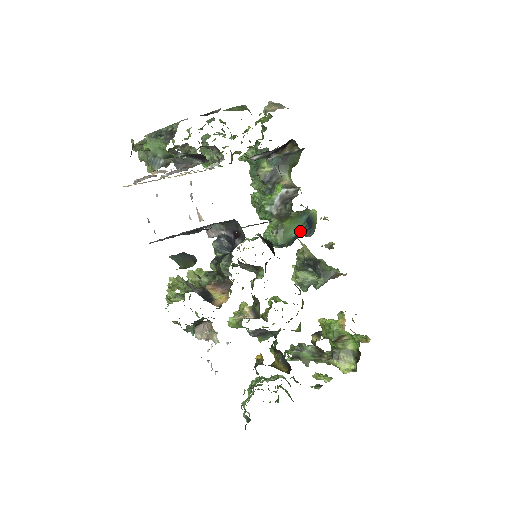
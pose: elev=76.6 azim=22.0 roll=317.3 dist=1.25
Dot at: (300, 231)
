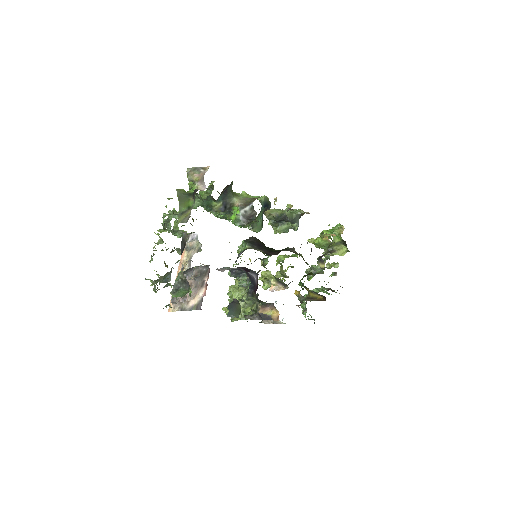
Dot at: (263, 213)
